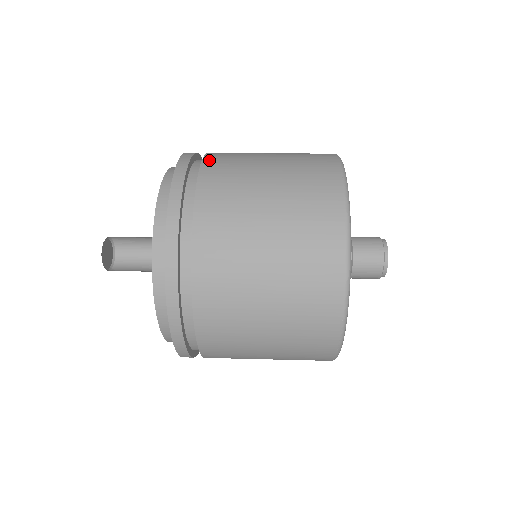
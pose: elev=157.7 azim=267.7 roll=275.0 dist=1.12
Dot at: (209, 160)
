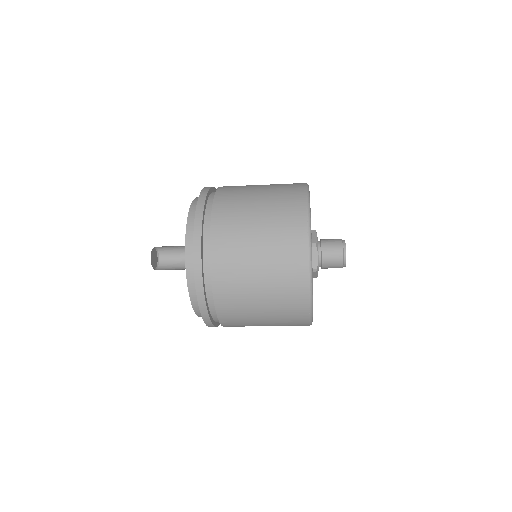
Dot at: occluded
